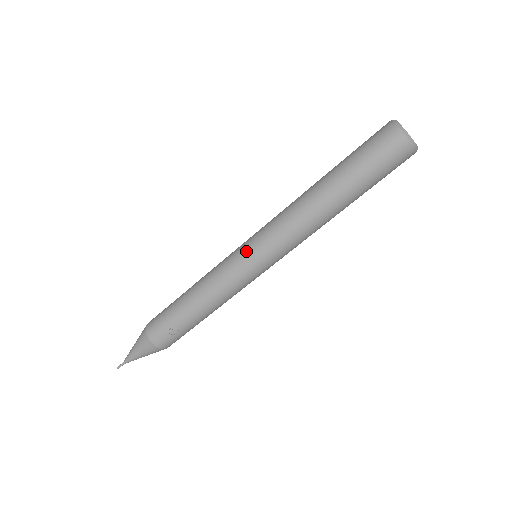
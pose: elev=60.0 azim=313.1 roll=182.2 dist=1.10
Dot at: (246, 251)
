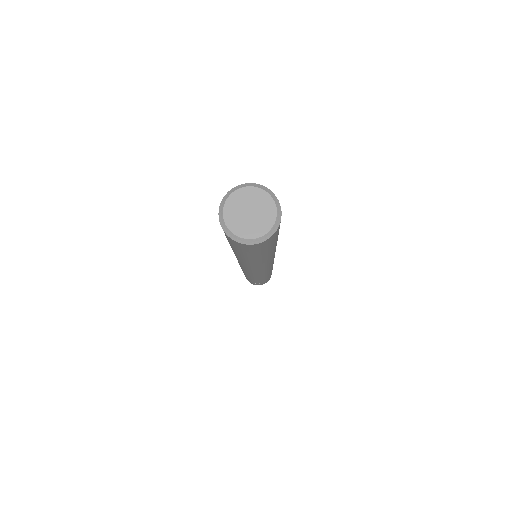
Dot at: (240, 266)
